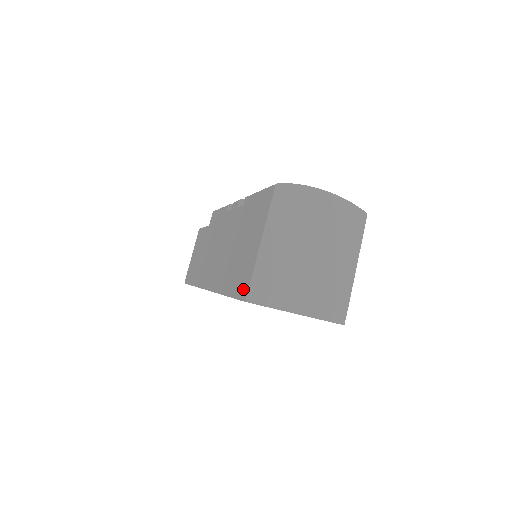
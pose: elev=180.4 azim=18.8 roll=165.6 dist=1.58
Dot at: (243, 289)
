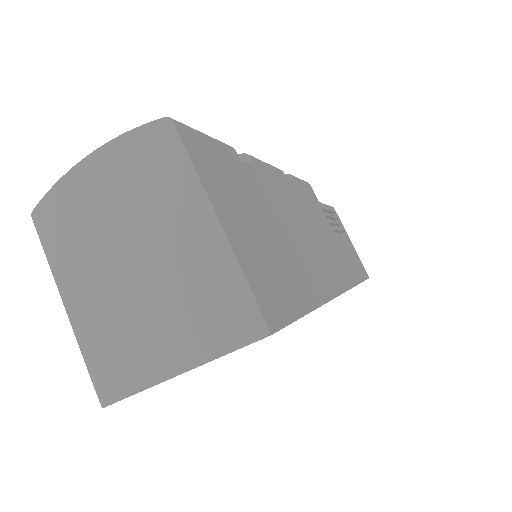
Dot at: occluded
